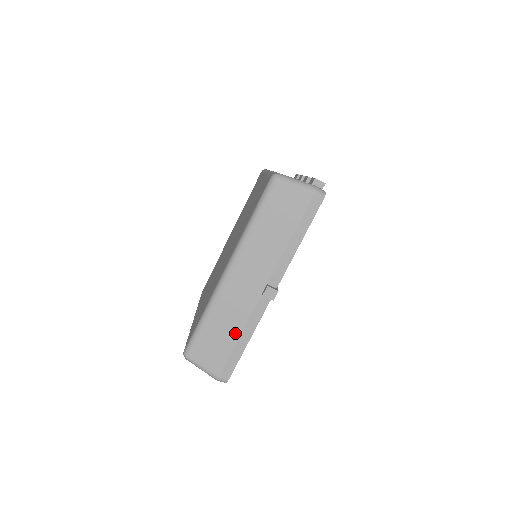
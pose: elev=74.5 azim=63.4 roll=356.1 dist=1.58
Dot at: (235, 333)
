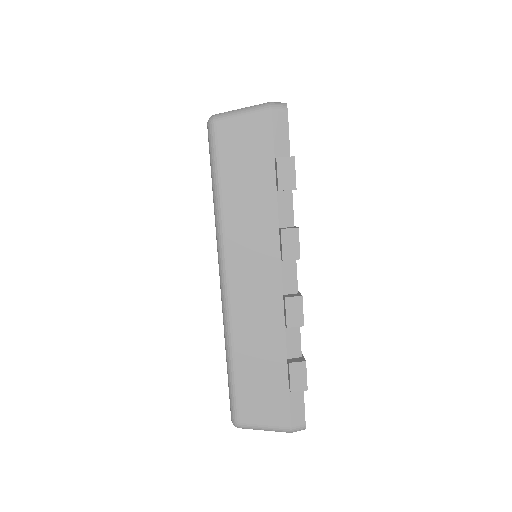
Dot at: occluded
